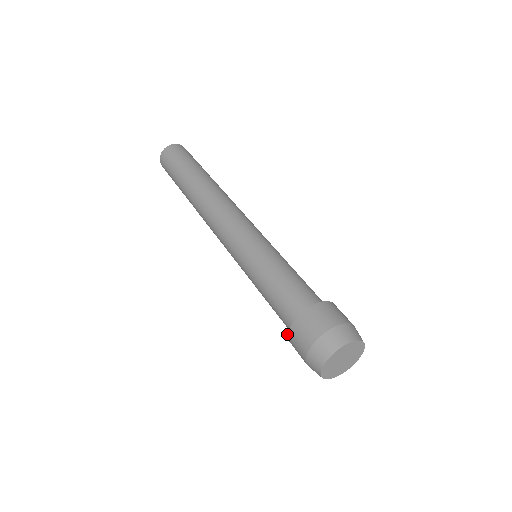
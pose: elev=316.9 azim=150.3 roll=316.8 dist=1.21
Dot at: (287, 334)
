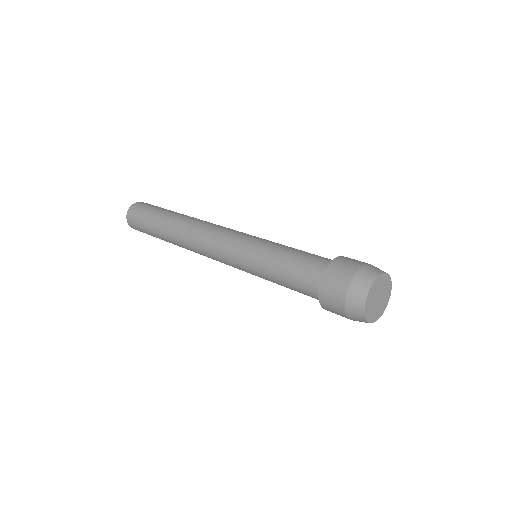
Dot at: (319, 282)
